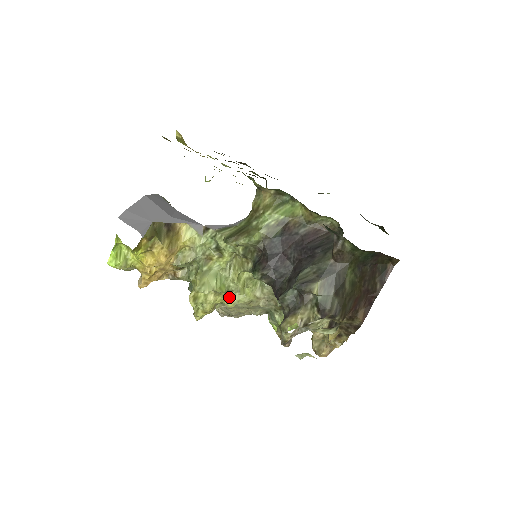
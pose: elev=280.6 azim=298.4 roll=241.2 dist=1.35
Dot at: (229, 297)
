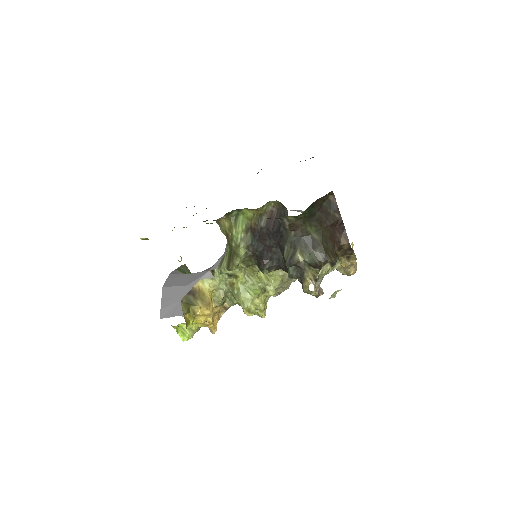
Dot at: (266, 291)
